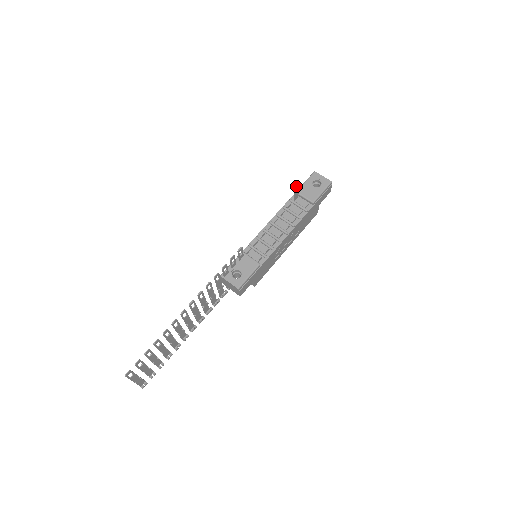
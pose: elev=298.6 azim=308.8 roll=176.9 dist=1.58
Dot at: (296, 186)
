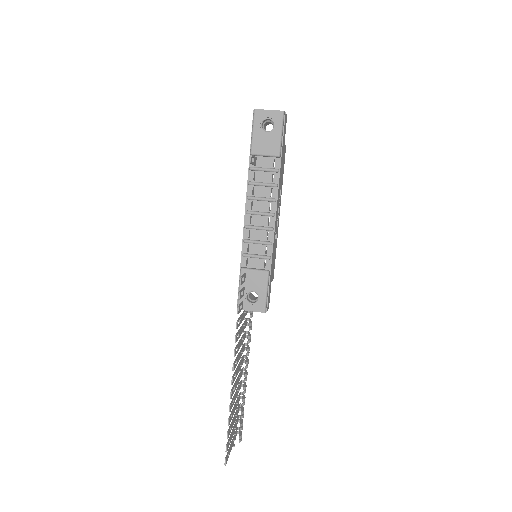
Dot at: (250, 161)
